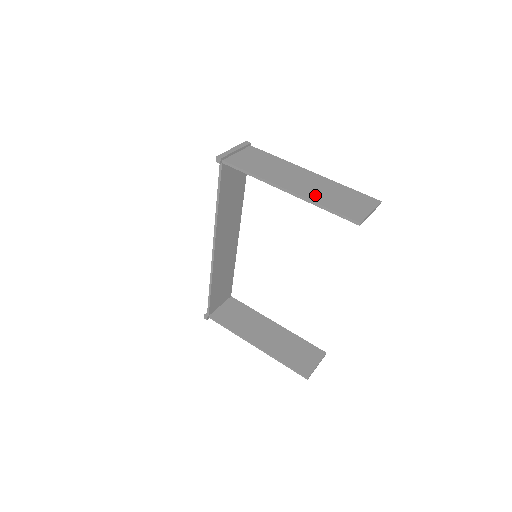
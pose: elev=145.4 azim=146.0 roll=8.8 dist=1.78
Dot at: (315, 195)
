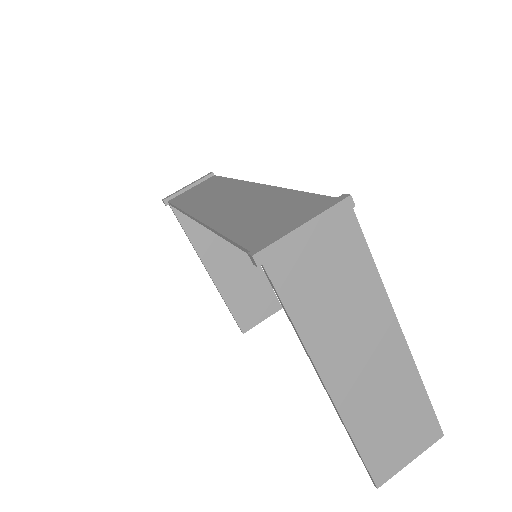
Dot at: (361, 412)
